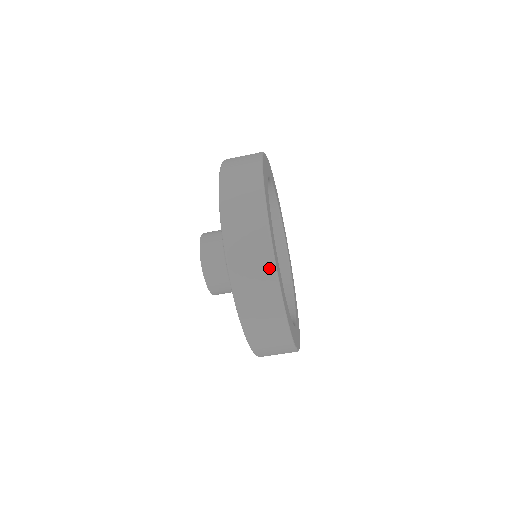
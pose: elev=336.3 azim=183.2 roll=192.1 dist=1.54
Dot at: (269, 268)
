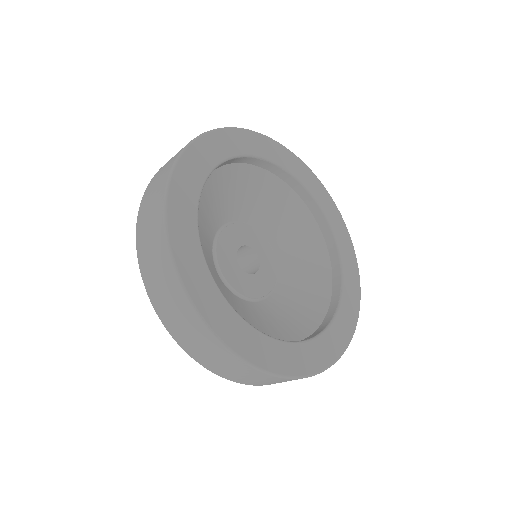
Dot at: (161, 196)
